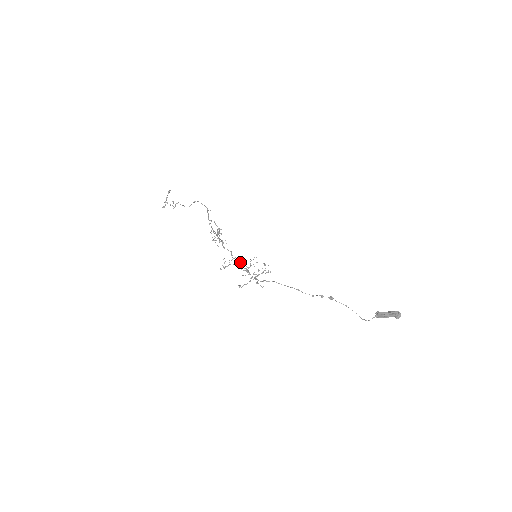
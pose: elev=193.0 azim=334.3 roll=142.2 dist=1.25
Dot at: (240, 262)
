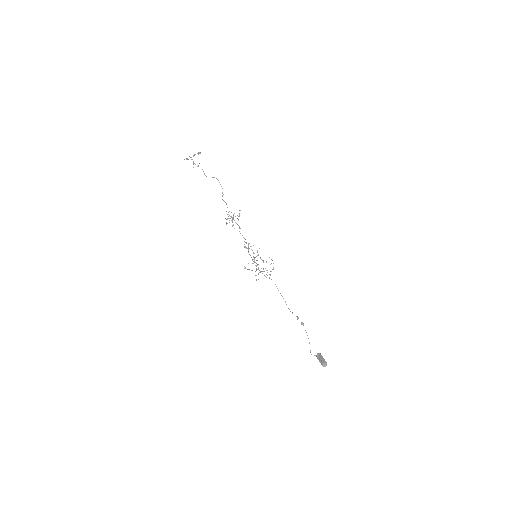
Dot at: occluded
